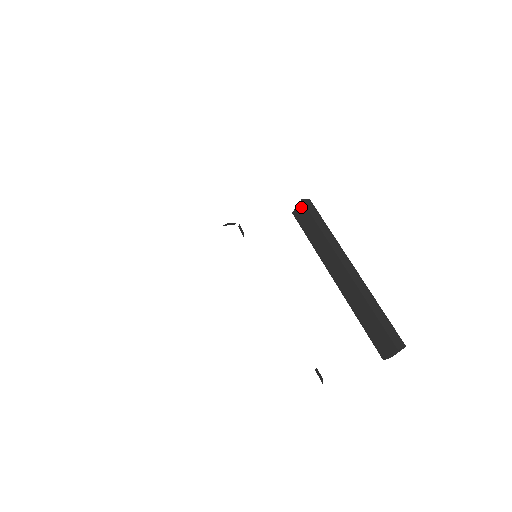
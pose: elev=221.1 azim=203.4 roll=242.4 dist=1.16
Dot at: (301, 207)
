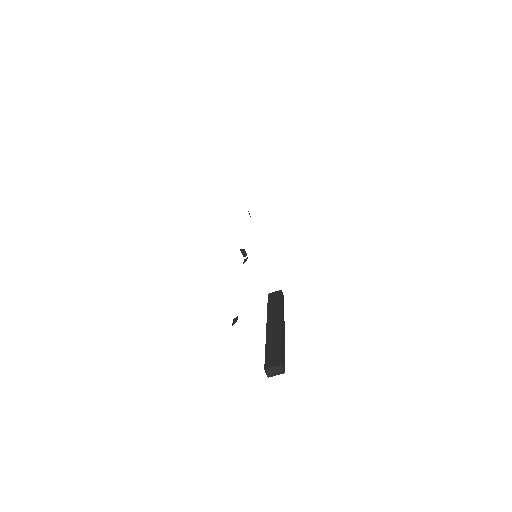
Dot at: (278, 292)
